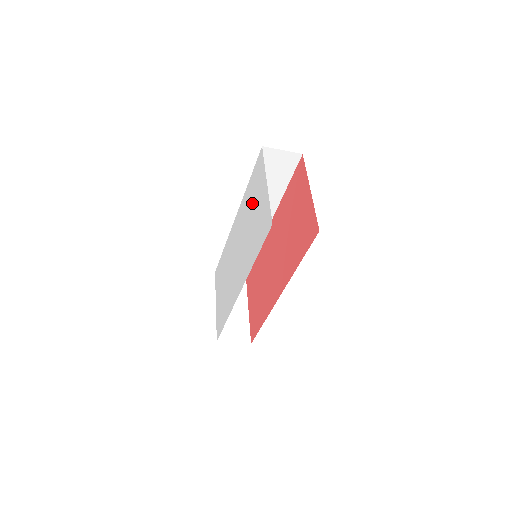
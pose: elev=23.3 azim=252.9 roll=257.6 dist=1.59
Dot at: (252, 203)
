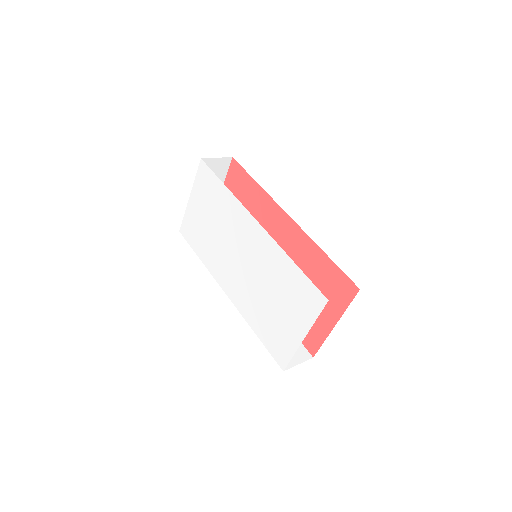
Dot at: (282, 294)
